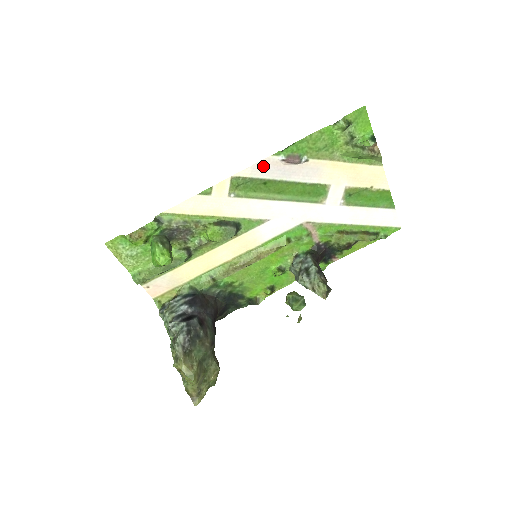
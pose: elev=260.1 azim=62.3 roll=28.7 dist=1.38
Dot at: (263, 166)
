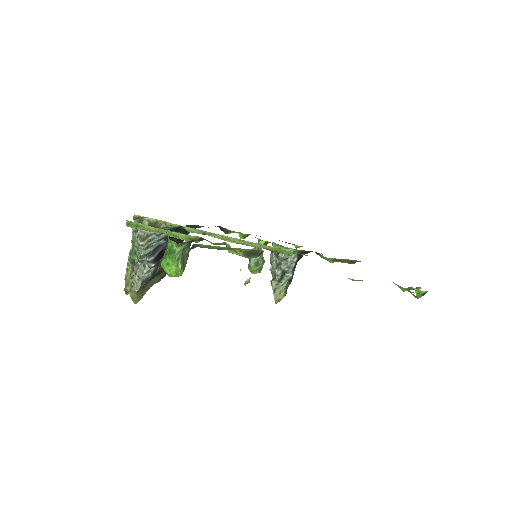
Dot at: occluded
